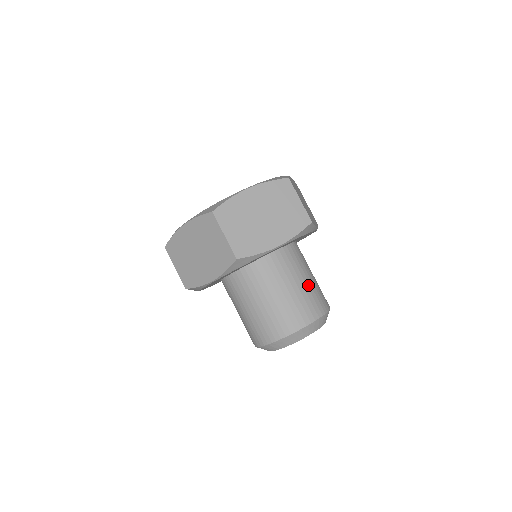
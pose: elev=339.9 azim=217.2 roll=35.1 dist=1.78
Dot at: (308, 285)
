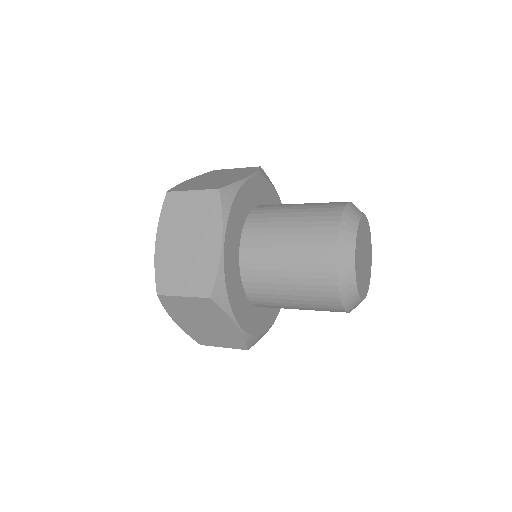
Dot at: occluded
